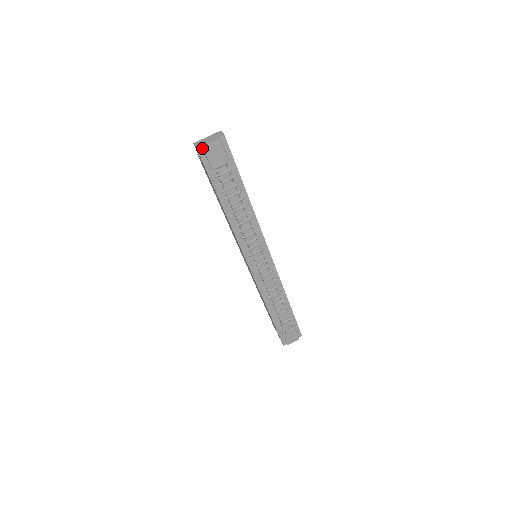
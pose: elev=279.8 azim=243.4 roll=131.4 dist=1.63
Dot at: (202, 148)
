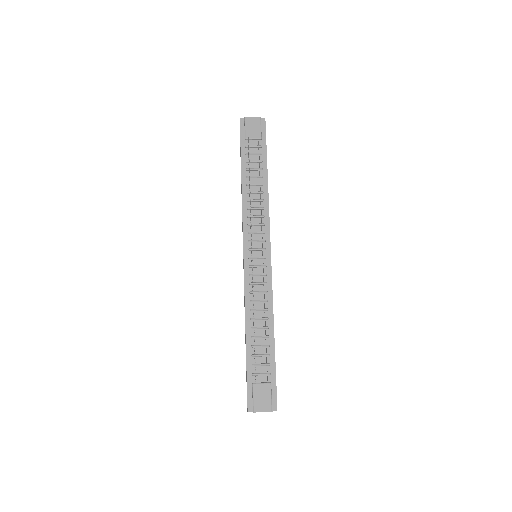
Dot at: (244, 121)
